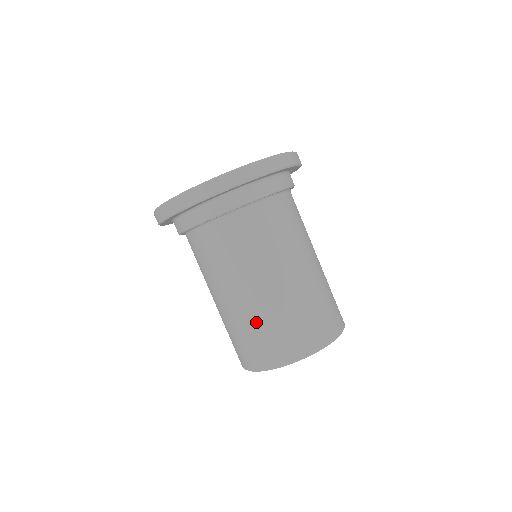
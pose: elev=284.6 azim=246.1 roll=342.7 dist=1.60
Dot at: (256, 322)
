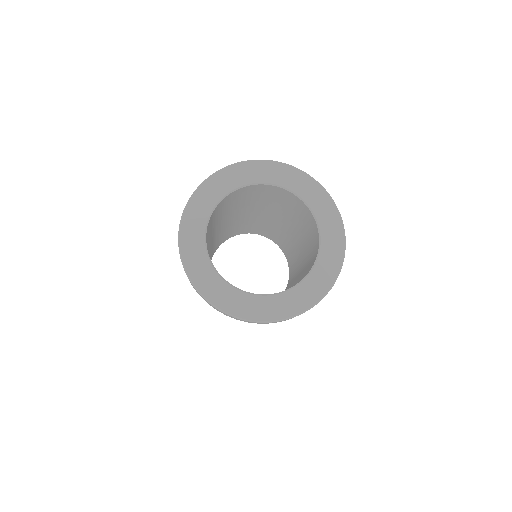
Dot at: occluded
